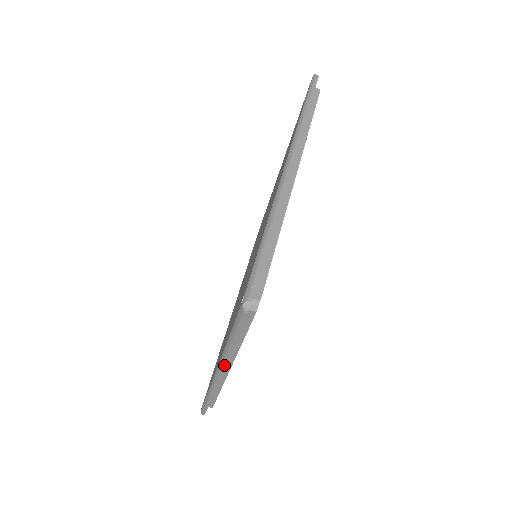
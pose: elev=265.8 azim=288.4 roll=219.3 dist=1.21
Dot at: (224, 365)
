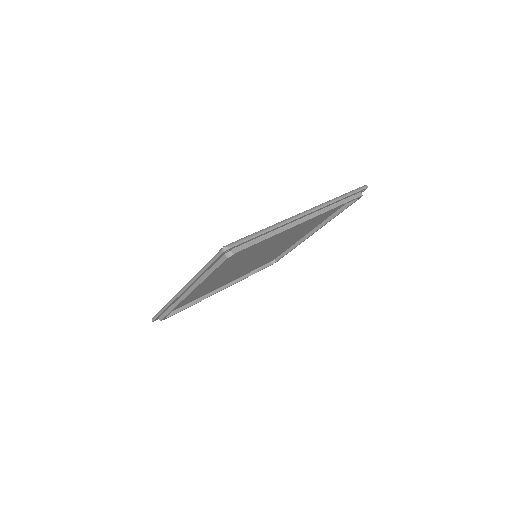
Dot at: (190, 284)
